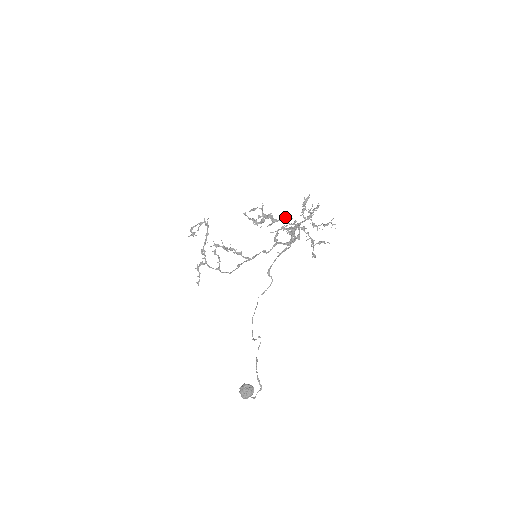
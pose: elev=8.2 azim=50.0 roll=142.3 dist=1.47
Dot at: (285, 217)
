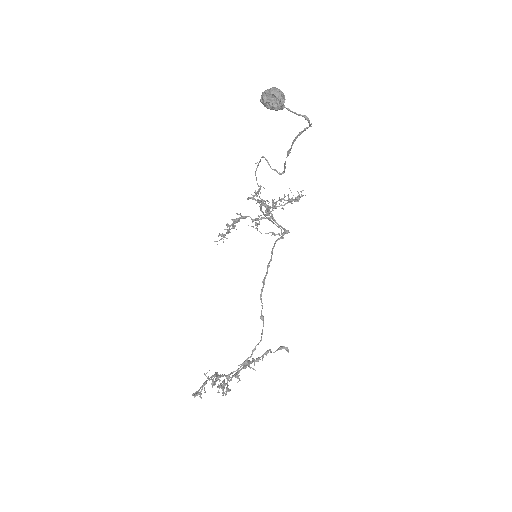
Dot at: (254, 220)
